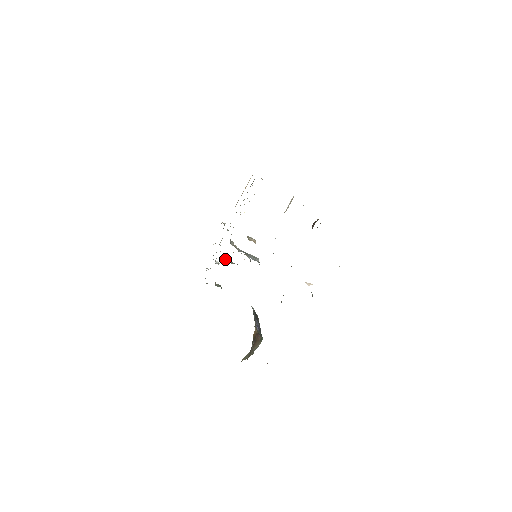
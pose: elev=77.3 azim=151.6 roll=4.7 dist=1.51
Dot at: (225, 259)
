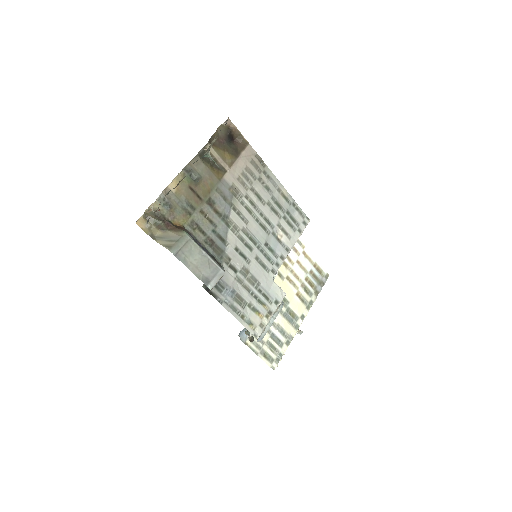
Dot at: occluded
